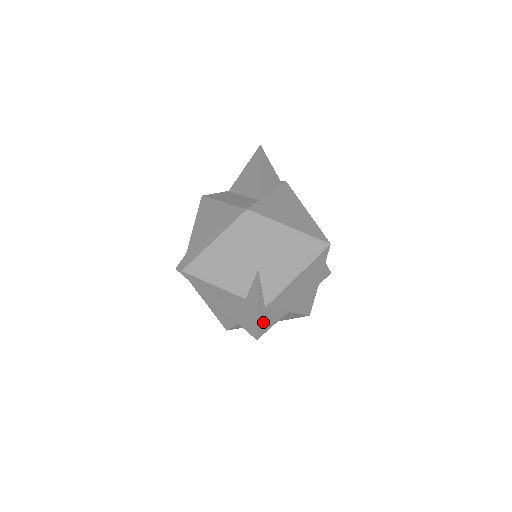
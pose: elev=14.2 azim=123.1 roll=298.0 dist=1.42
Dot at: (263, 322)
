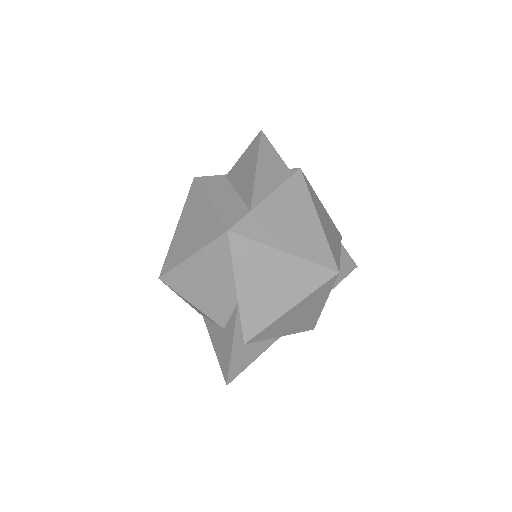
Dot at: (239, 362)
